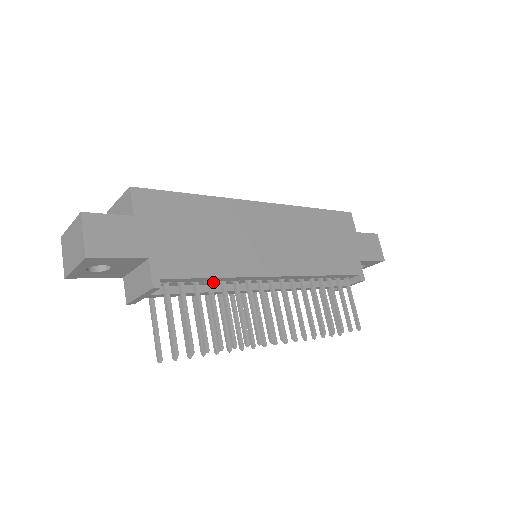
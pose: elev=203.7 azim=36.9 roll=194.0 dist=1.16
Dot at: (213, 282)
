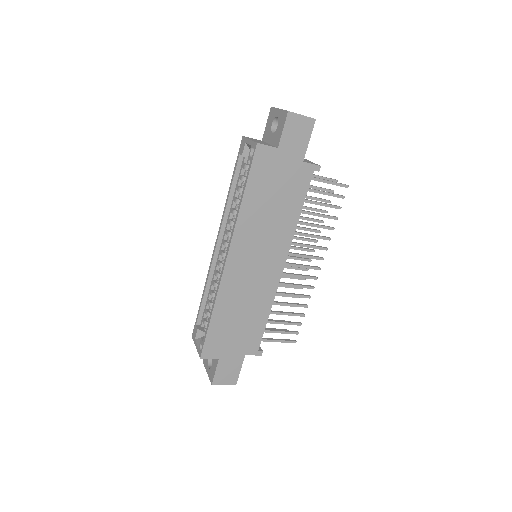
Dot at: occluded
